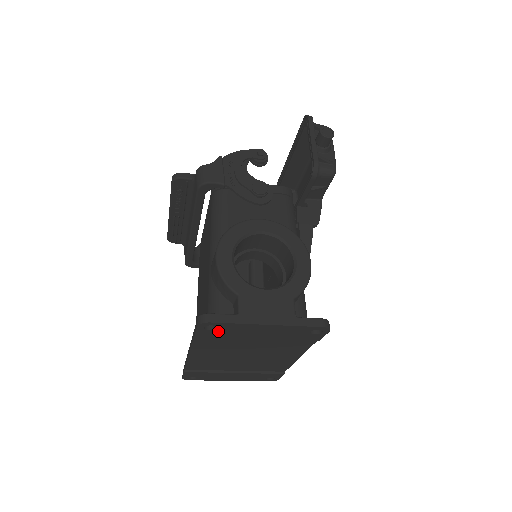
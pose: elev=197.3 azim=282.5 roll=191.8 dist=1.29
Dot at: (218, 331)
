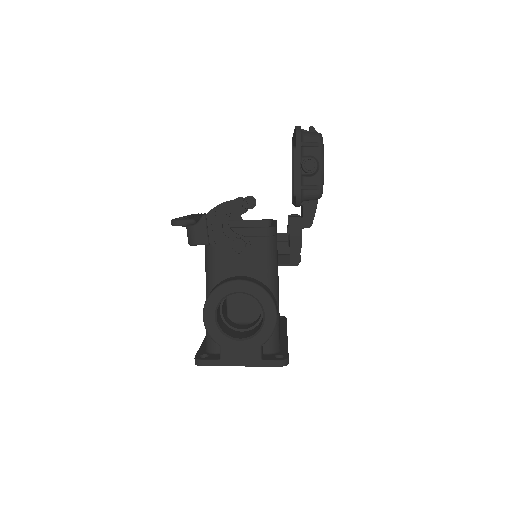
Dot at: occluded
